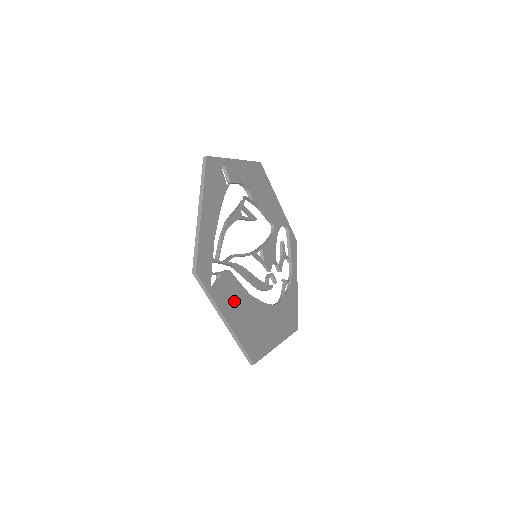
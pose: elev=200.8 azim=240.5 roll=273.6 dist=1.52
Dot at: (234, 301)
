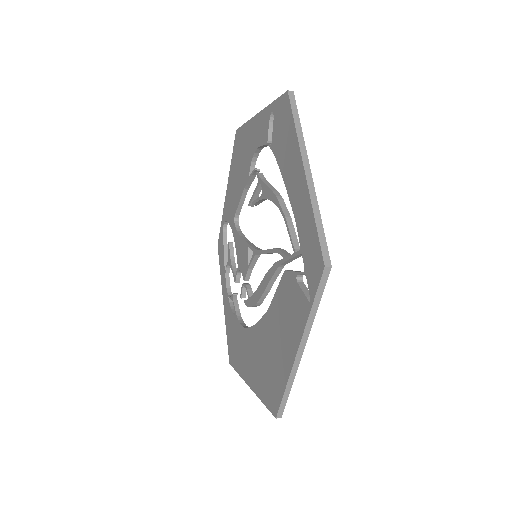
Dot at: occluded
